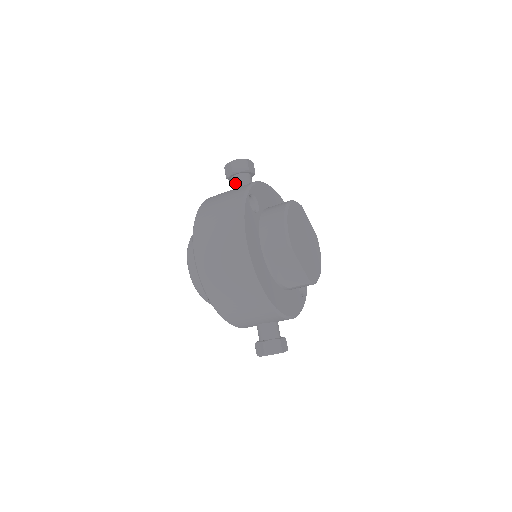
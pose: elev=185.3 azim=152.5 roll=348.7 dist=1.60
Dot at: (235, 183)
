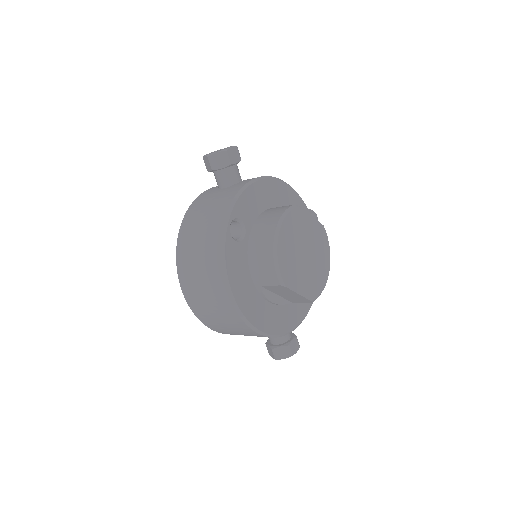
Dot at: (218, 180)
